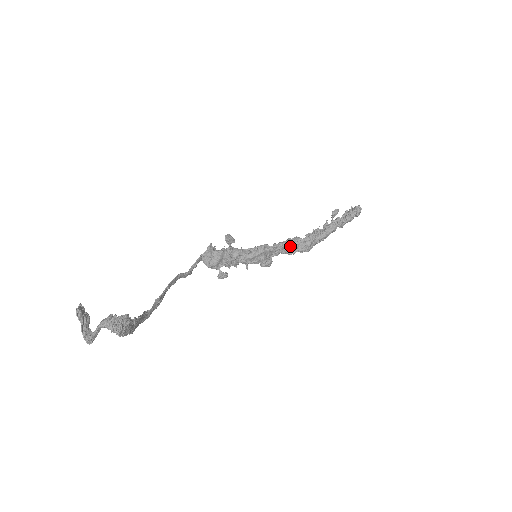
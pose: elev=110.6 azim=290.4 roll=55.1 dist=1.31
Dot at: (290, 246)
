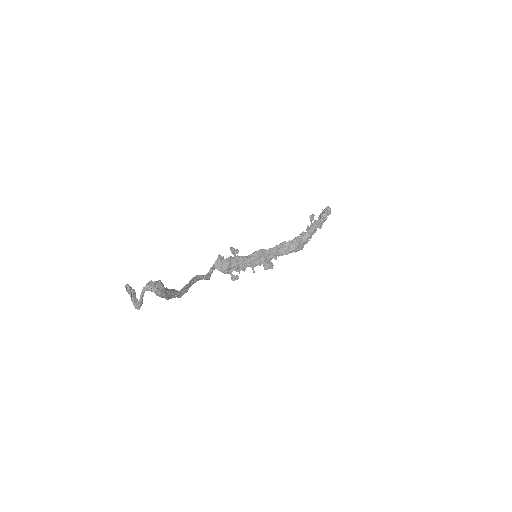
Dot at: (283, 248)
